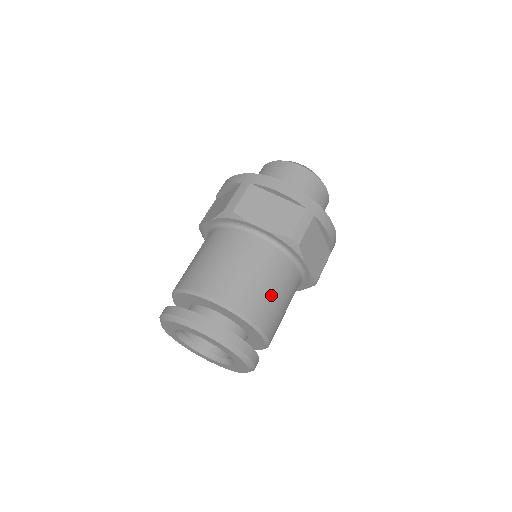
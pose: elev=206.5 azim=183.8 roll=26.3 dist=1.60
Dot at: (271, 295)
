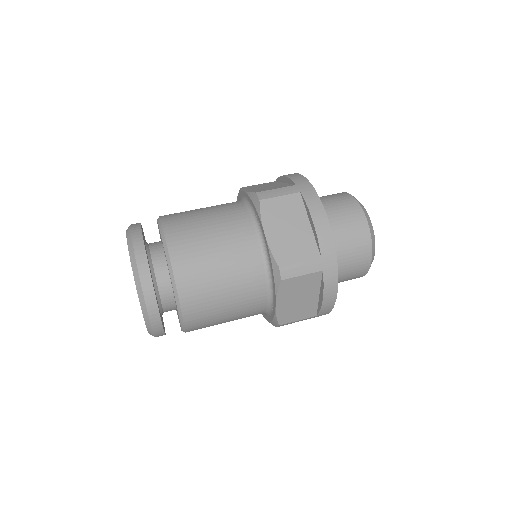
Dot at: (218, 295)
